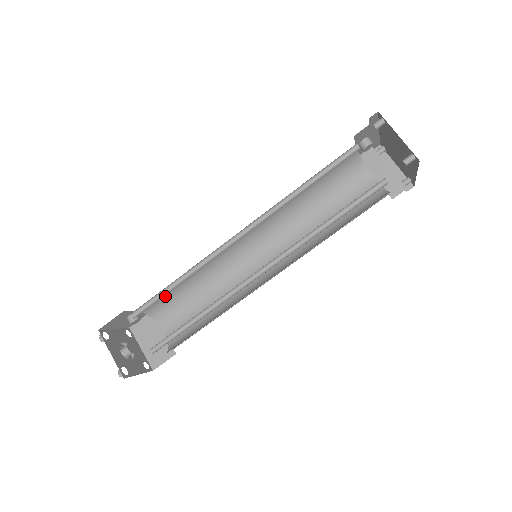
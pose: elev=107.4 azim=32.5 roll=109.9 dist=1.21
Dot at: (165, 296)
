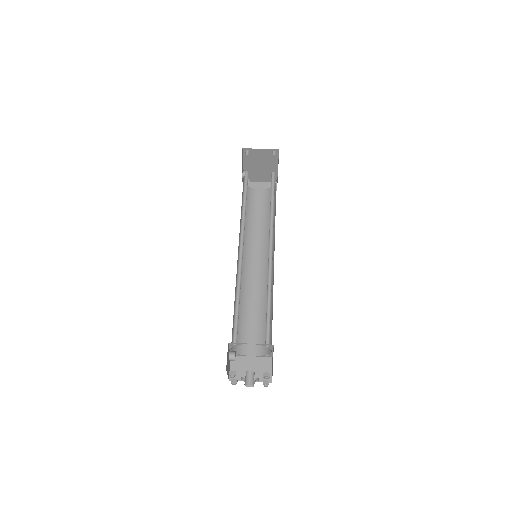
Dot at: occluded
